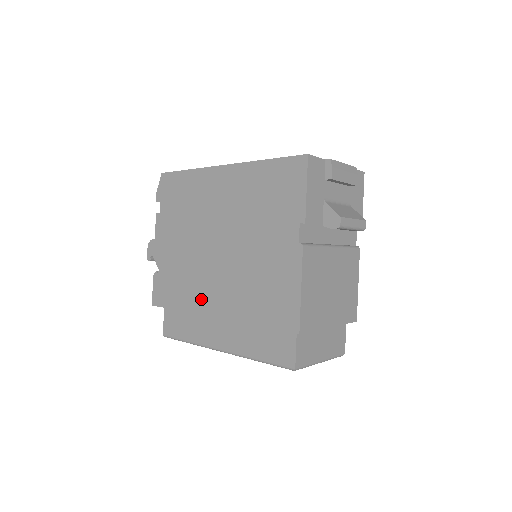
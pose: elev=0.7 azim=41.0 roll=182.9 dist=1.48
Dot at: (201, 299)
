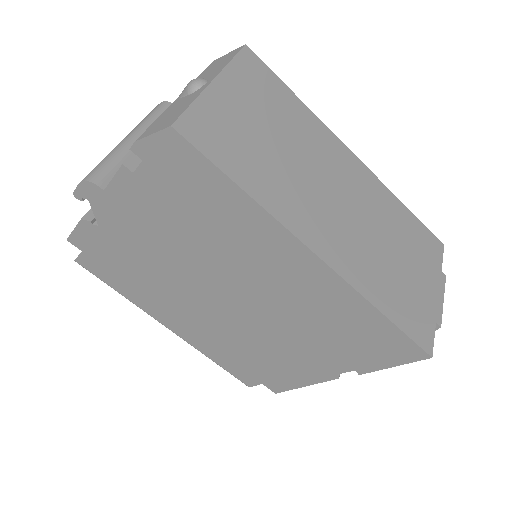
Dot at: (168, 302)
